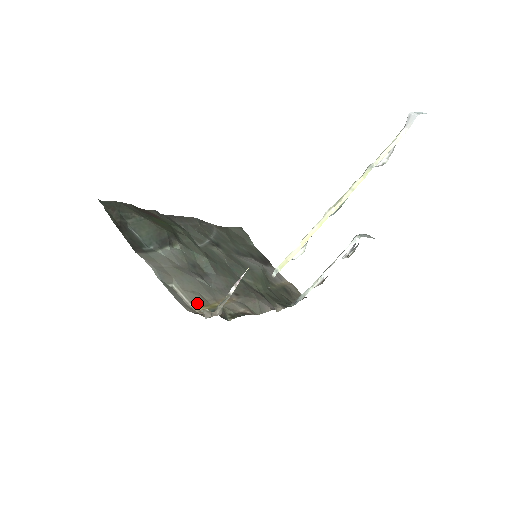
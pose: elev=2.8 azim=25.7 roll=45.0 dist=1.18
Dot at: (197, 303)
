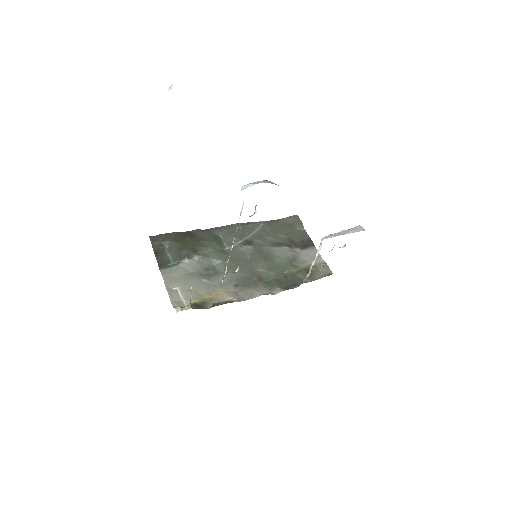
Dot at: (189, 299)
